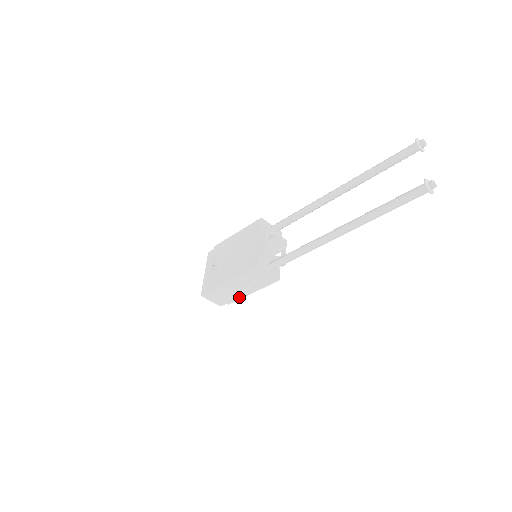
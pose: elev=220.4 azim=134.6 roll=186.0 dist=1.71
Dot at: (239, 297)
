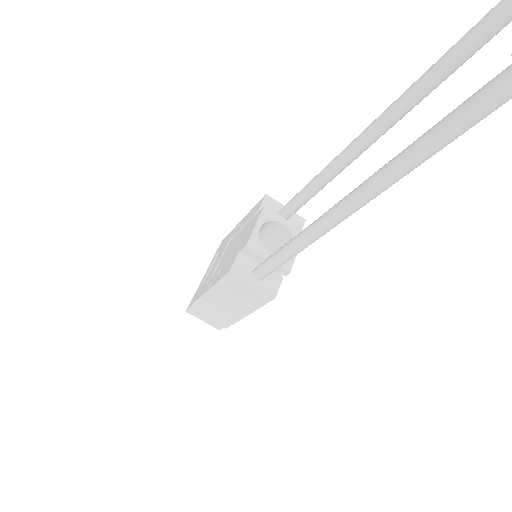
Dot at: (233, 319)
